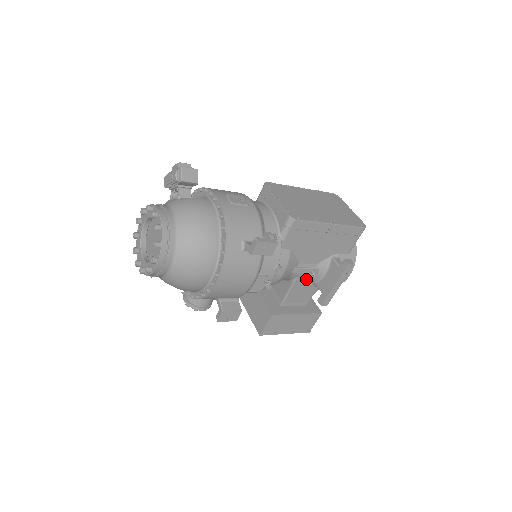
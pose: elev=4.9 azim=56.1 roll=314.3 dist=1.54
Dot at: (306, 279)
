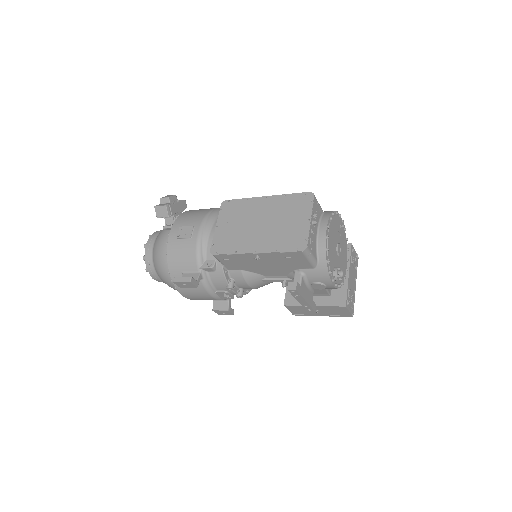
Dot at: occluded
